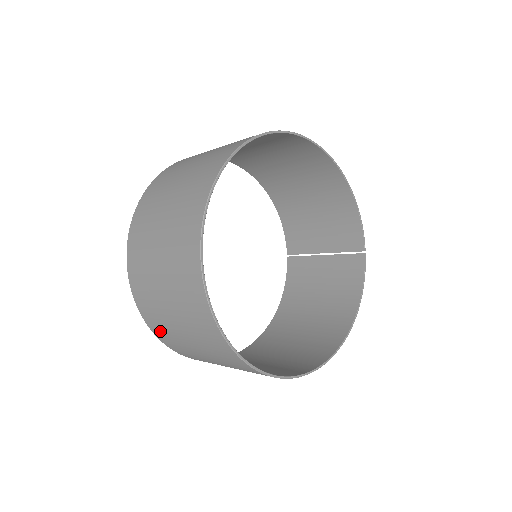
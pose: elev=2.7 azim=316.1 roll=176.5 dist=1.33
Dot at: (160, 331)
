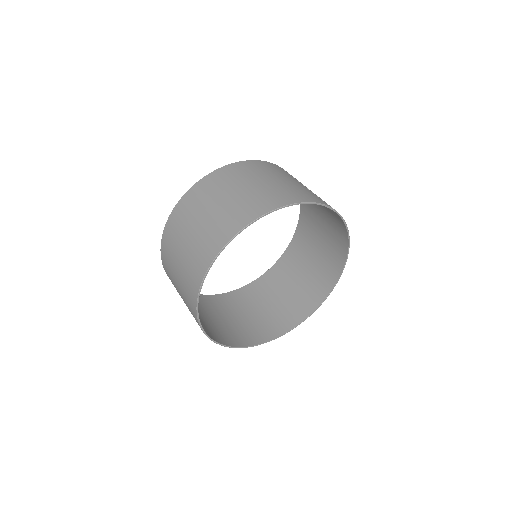
Dot at: (241, 298)
